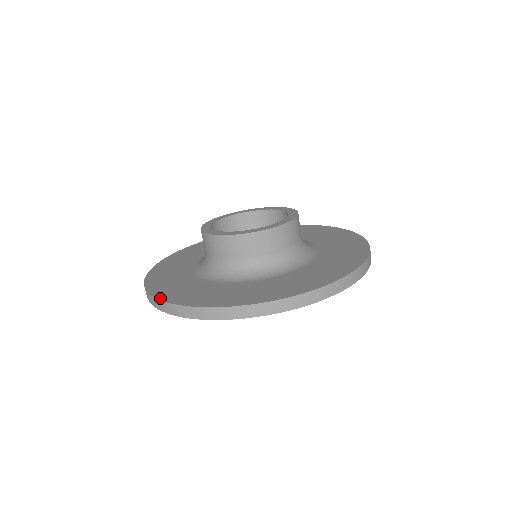
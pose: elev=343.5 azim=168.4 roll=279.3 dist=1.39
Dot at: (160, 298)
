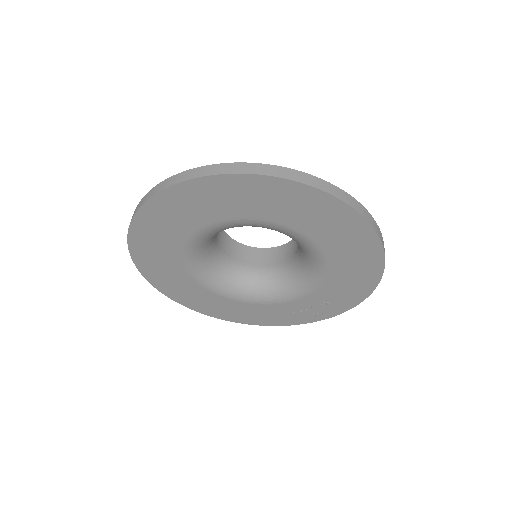
Dot at: (220, 165)
